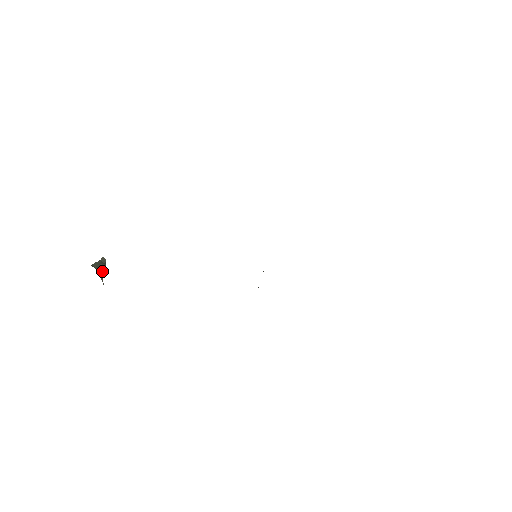
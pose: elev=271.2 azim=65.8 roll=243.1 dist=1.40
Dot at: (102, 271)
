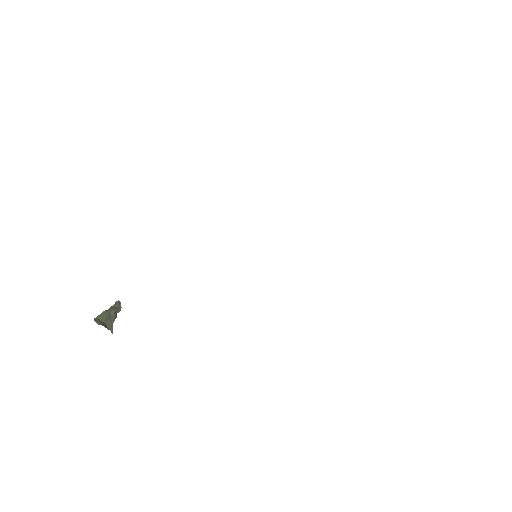
Dot at: (113, 318)
